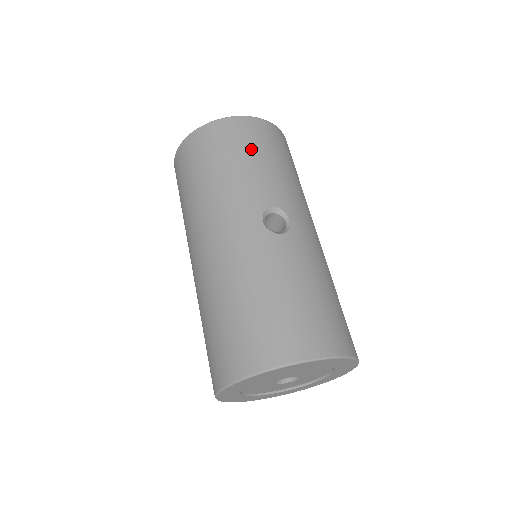
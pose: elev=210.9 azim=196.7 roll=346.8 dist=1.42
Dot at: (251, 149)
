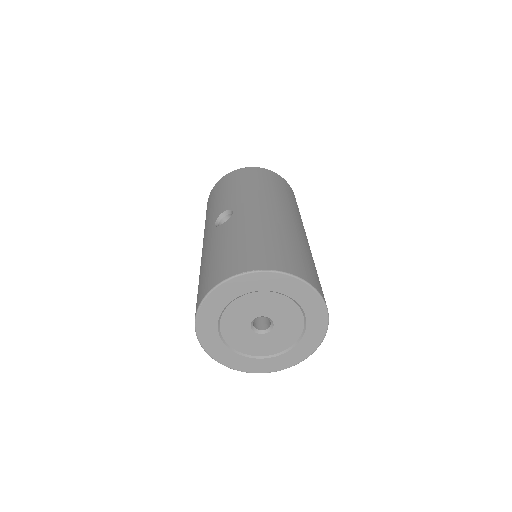
Dot at: (221, 191)
